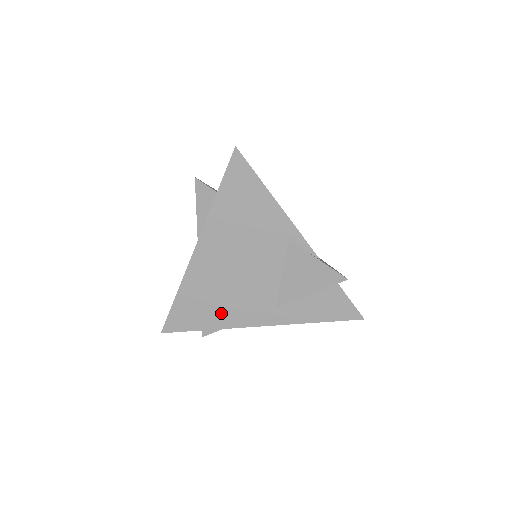
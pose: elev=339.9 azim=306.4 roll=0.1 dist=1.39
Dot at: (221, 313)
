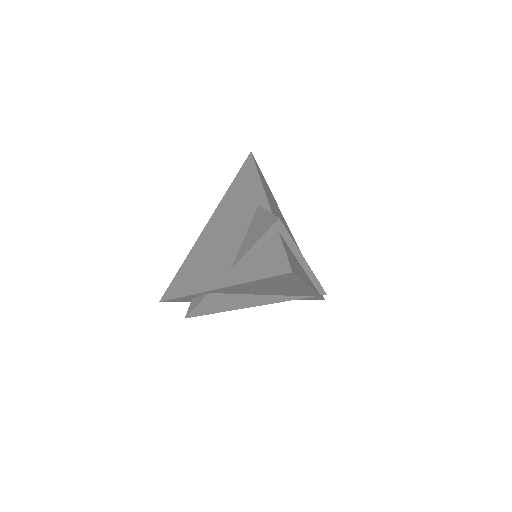
Dot at: (197, 279)
